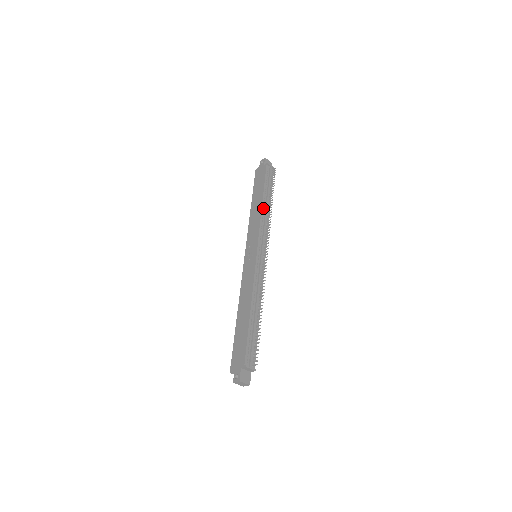
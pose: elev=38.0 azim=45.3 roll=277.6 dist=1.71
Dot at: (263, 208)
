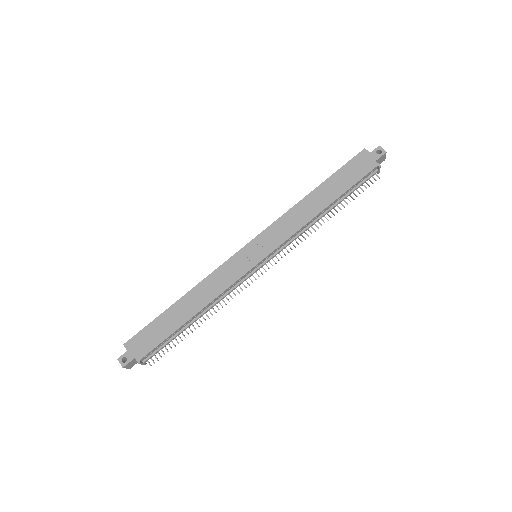
Dot at: (317, 216)
